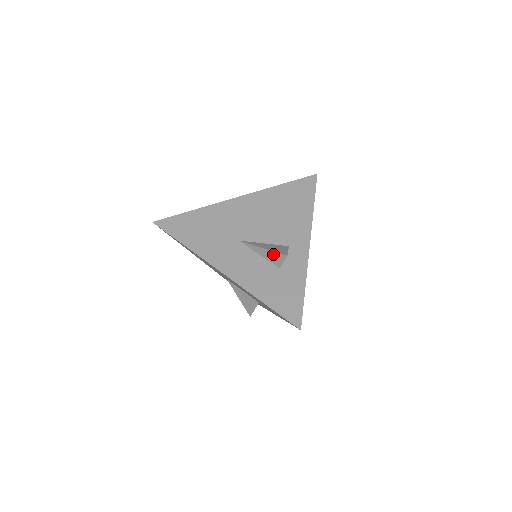
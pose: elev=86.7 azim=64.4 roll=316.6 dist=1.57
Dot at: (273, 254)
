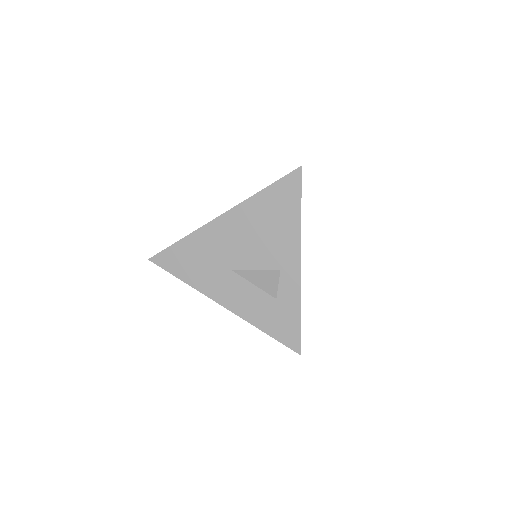
Dot at: occluded
